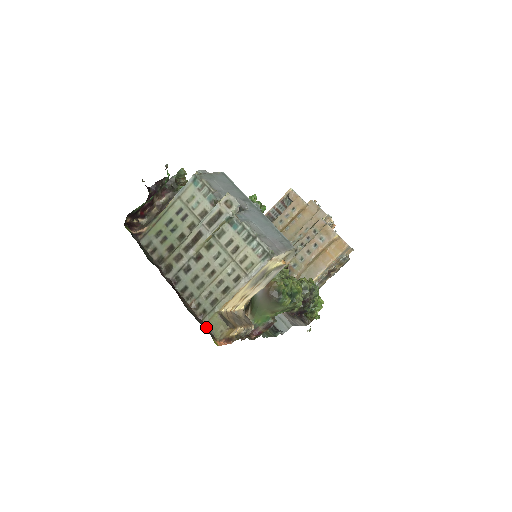
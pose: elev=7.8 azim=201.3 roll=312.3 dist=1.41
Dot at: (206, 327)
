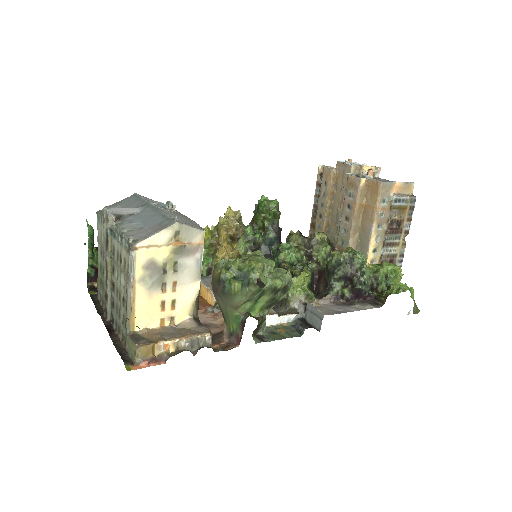
Dot at: (127, 355)
